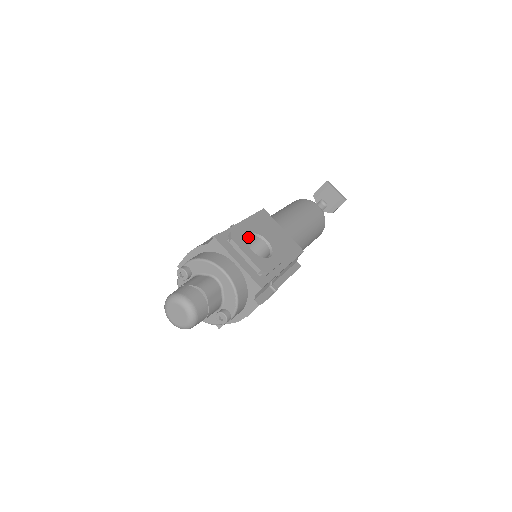
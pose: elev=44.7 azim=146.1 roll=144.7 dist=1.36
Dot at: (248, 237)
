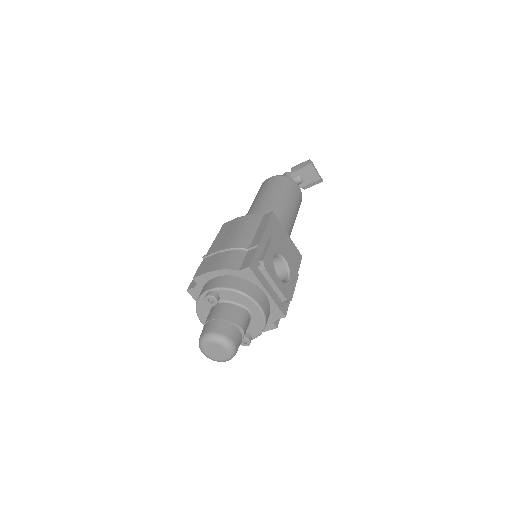
Dot at: (272, 258)
